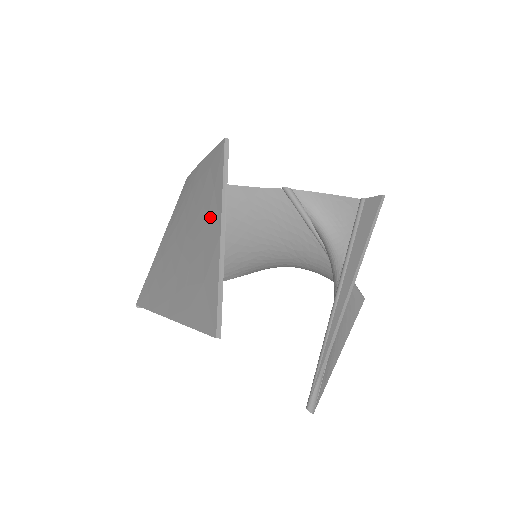
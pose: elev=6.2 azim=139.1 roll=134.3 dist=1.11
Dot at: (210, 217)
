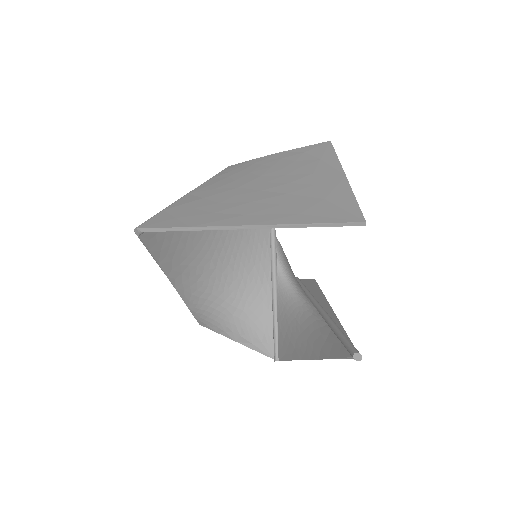
Dot at: (320, 170)
